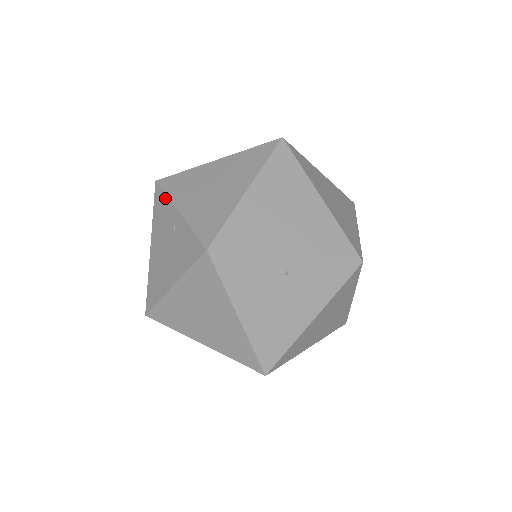
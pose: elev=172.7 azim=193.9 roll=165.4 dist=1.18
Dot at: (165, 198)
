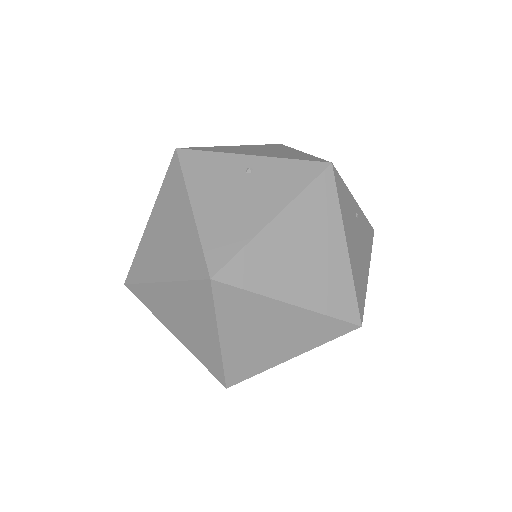
Dot at: (212, 154)
